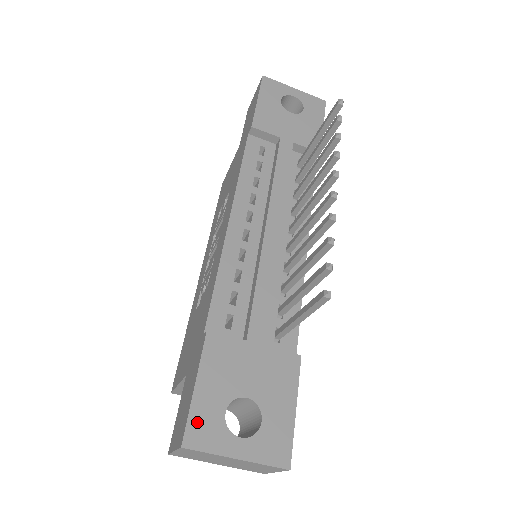
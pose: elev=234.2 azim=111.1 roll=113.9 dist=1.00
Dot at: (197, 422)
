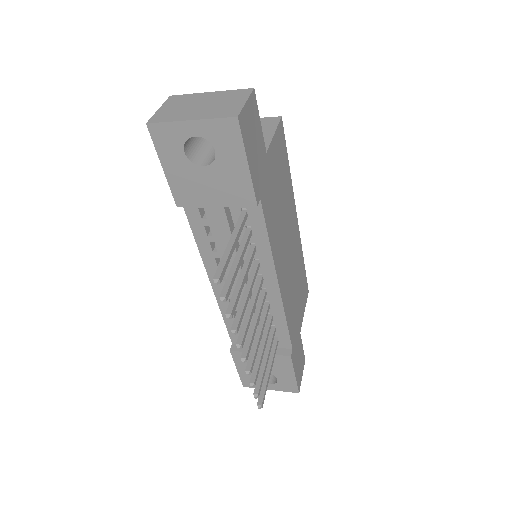
Dot at: (245, 380)
